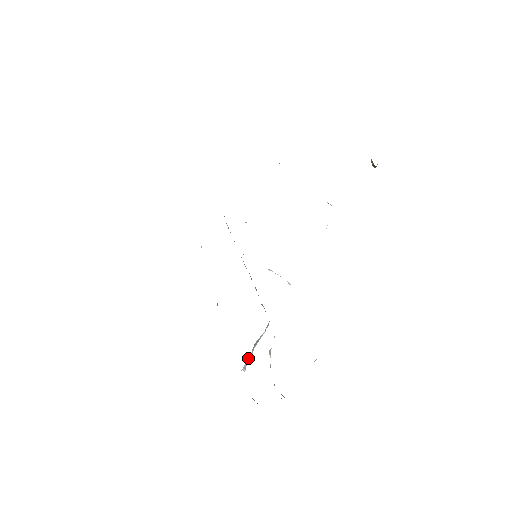
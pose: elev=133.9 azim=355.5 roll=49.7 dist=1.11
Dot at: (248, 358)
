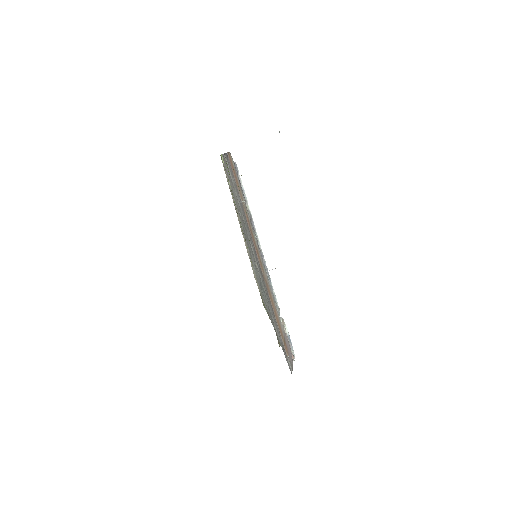
Dot at: occluded
